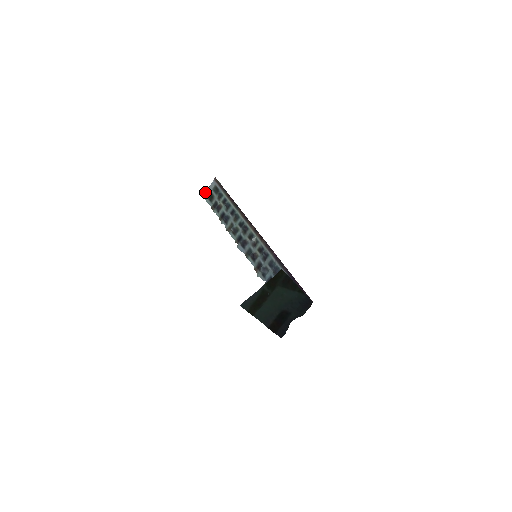
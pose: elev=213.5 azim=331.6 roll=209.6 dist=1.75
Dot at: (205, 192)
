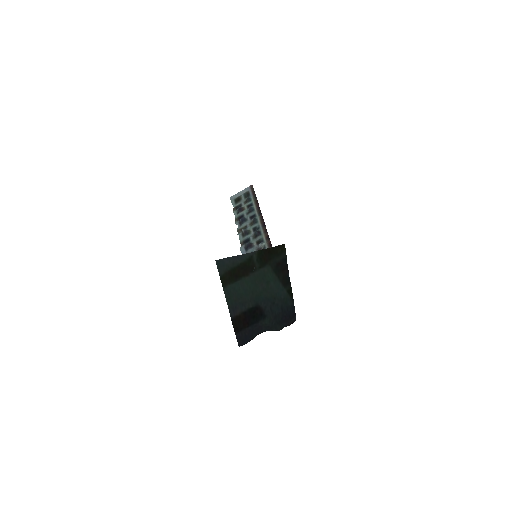
Dot at: (235, 194)
